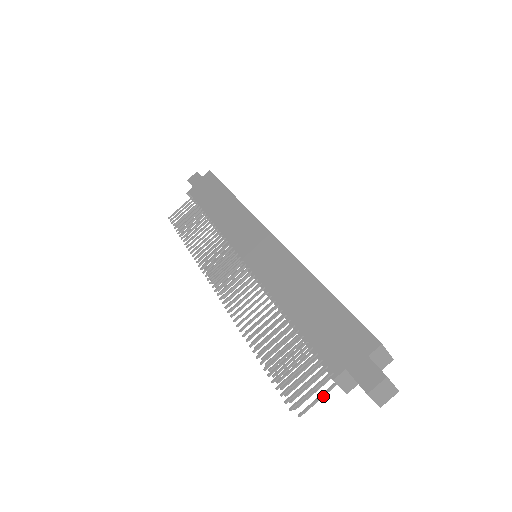
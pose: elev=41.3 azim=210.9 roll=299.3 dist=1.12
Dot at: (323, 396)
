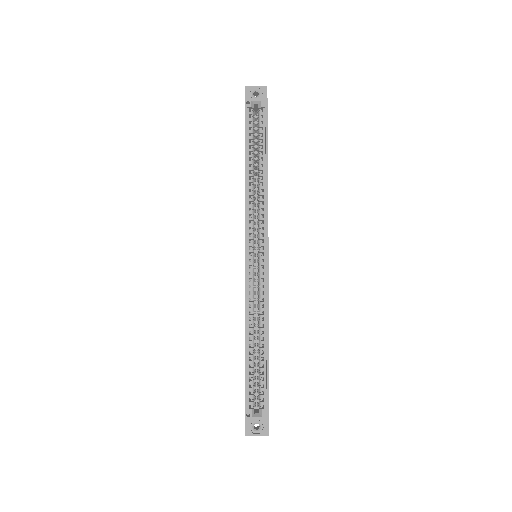
Dot at: occluded
